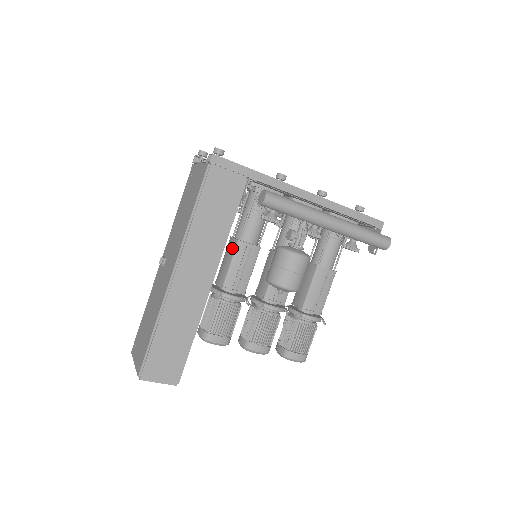
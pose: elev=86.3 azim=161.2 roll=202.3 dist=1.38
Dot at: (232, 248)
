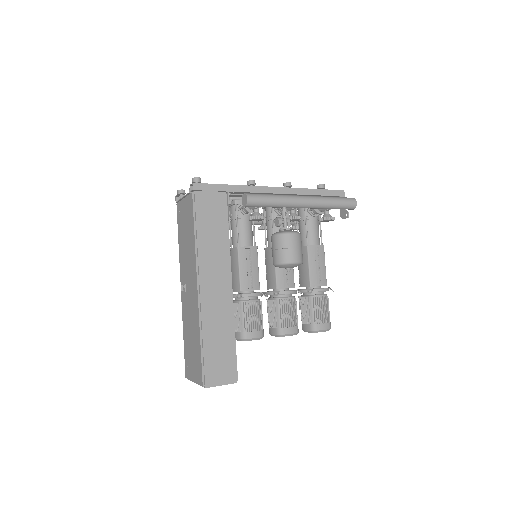
Dot at: (235, 256)
